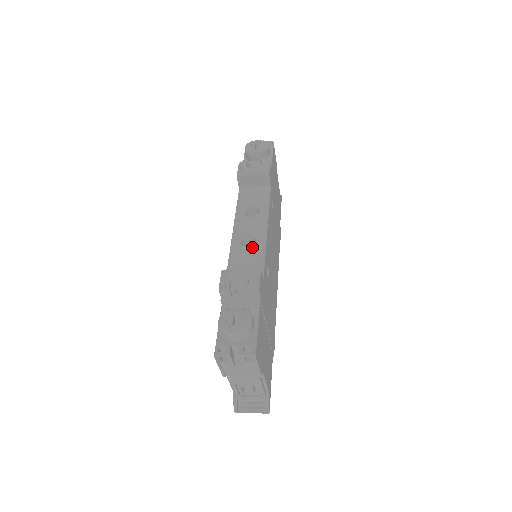
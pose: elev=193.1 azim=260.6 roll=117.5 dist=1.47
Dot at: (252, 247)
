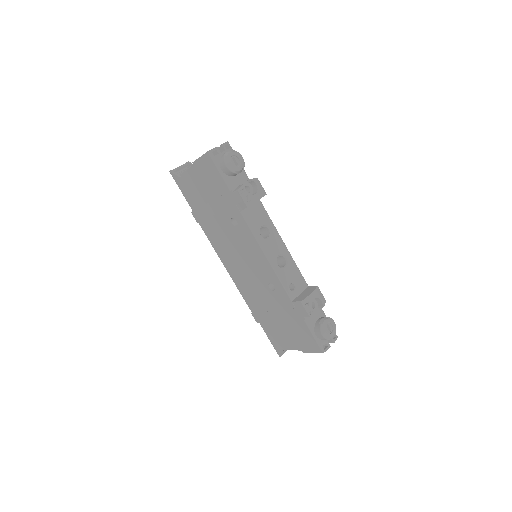
Dot at: (288, 266)
